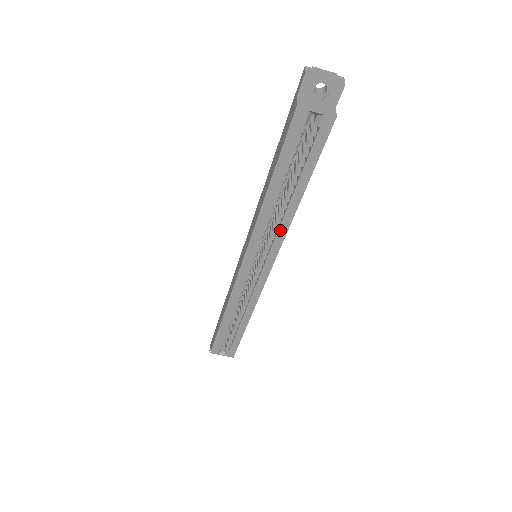
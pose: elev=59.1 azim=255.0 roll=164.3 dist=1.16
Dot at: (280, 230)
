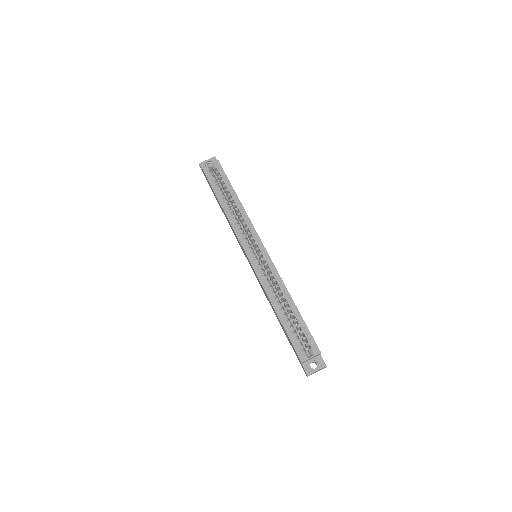
Dot at: (245, 220)
